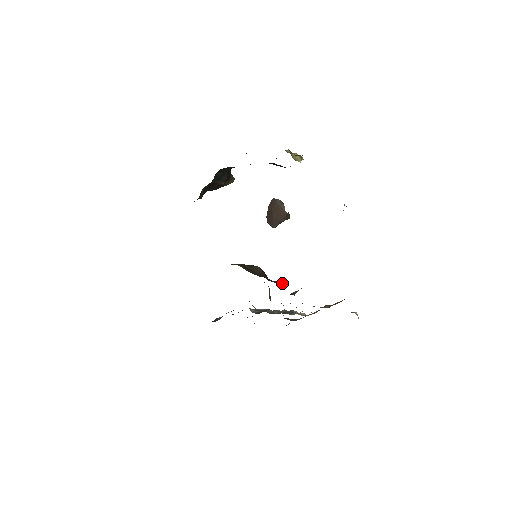
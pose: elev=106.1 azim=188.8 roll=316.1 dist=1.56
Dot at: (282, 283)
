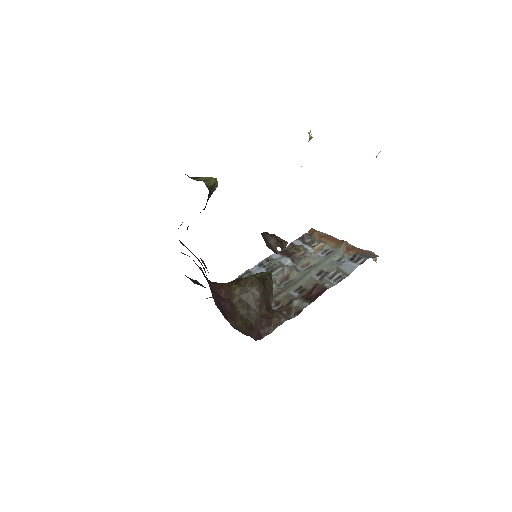
Dot at: (277, 321)
